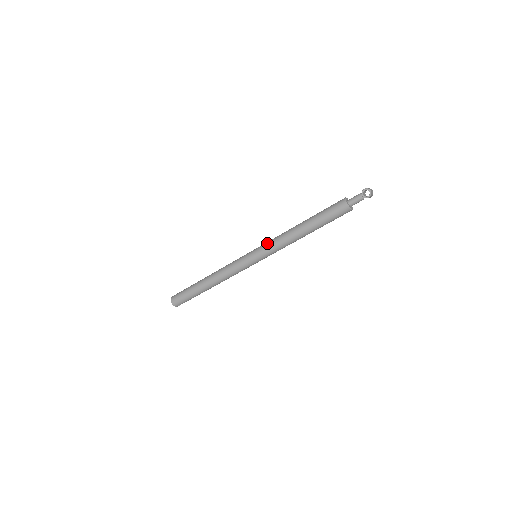
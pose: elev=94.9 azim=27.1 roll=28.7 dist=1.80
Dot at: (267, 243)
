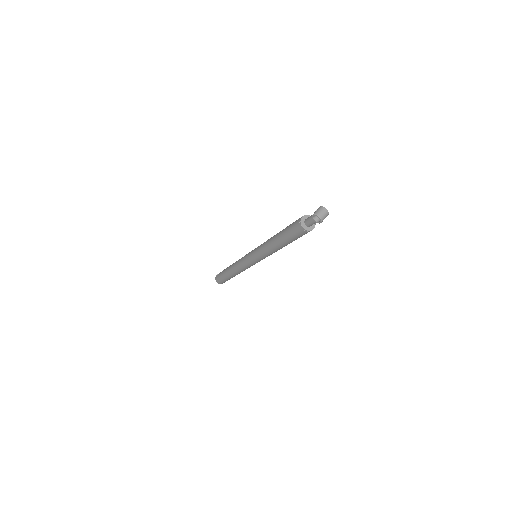
Dot at: (257, 250)
